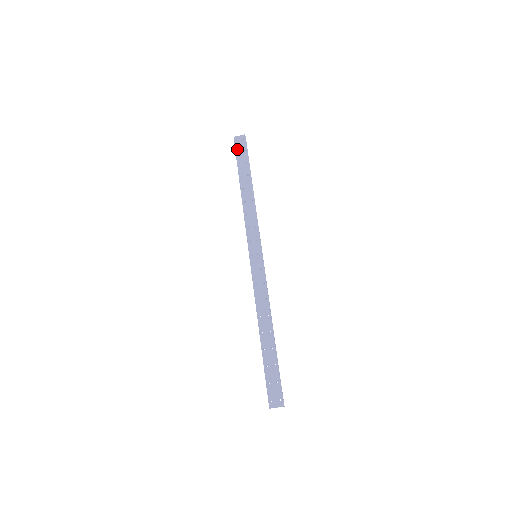
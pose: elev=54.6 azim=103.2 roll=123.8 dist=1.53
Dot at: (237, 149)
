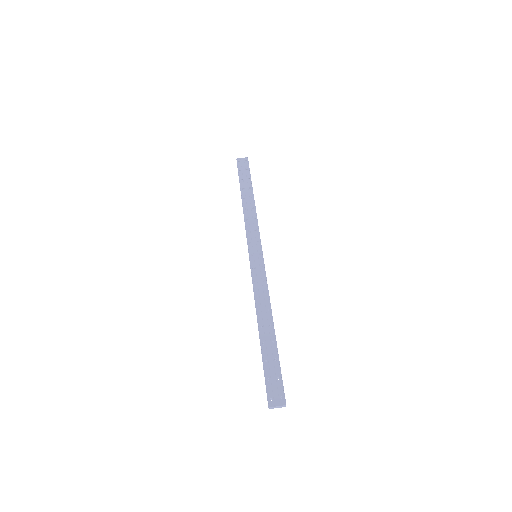
Dot at: (239, 168)
